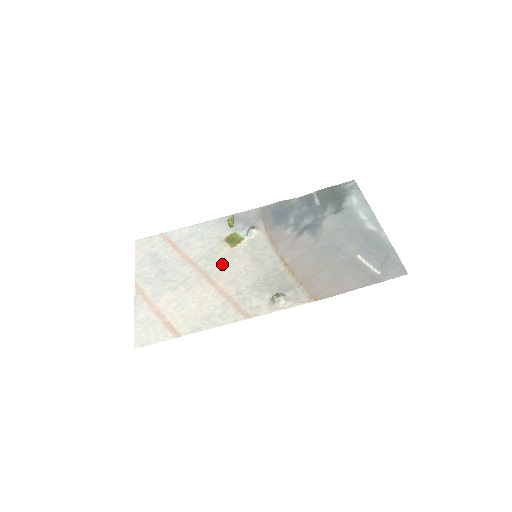
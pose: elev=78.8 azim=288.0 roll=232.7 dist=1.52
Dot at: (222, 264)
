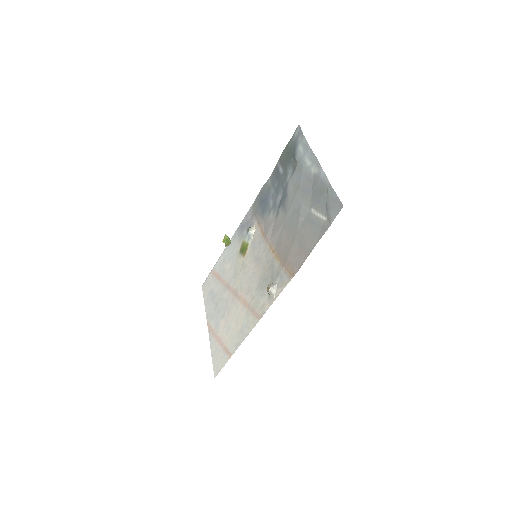
Dot at: (241, 277)
